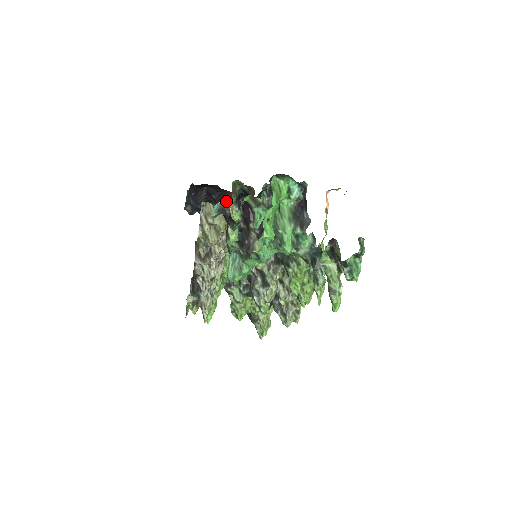
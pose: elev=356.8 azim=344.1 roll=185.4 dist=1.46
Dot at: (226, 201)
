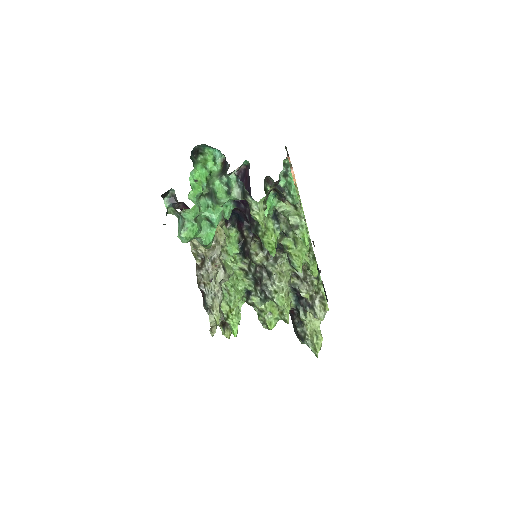
Dot at: (173, 191)
